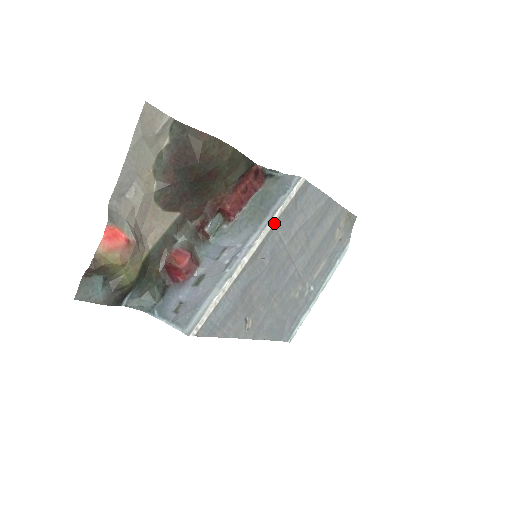
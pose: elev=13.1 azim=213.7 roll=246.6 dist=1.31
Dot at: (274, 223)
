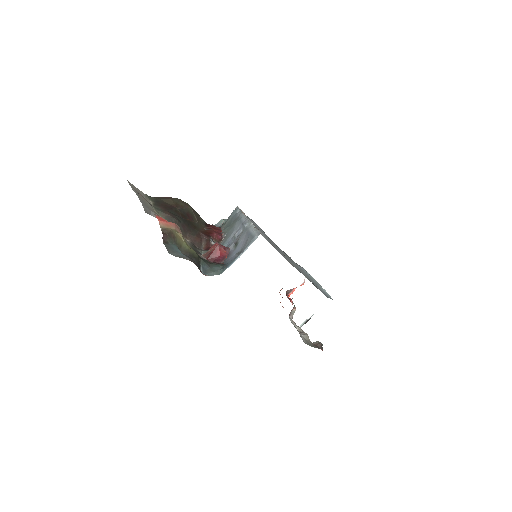
Dot at: occluded
